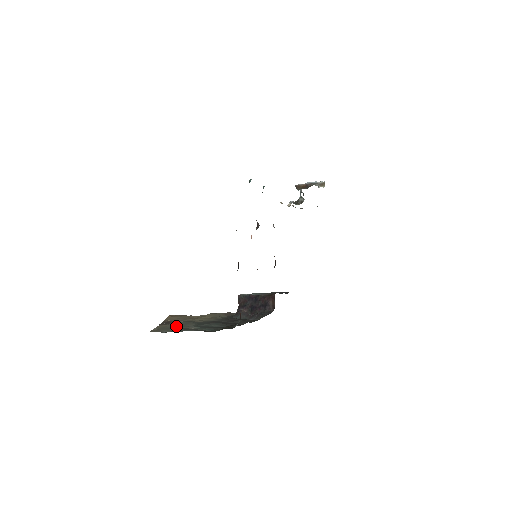
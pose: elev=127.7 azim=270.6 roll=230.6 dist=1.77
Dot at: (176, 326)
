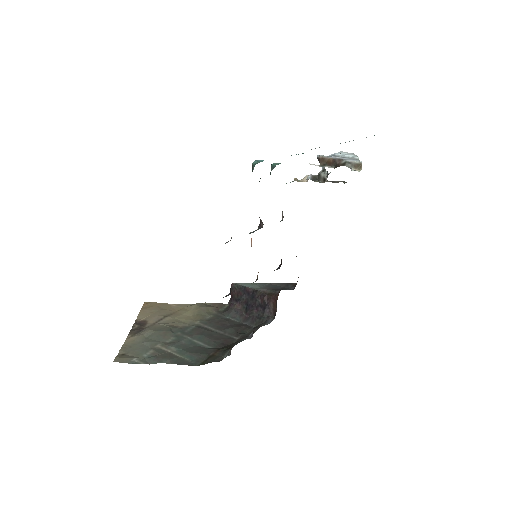
Dot at: (149, 343)
